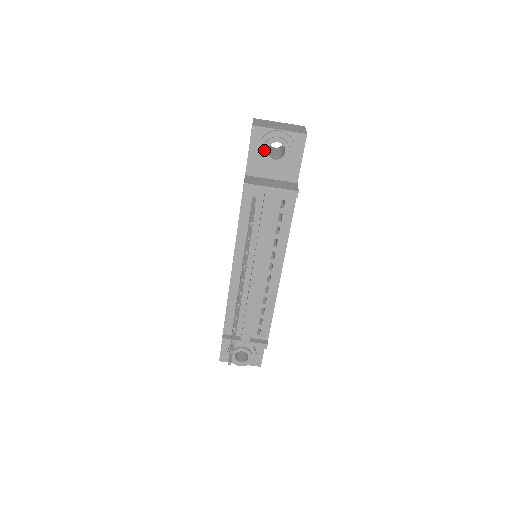
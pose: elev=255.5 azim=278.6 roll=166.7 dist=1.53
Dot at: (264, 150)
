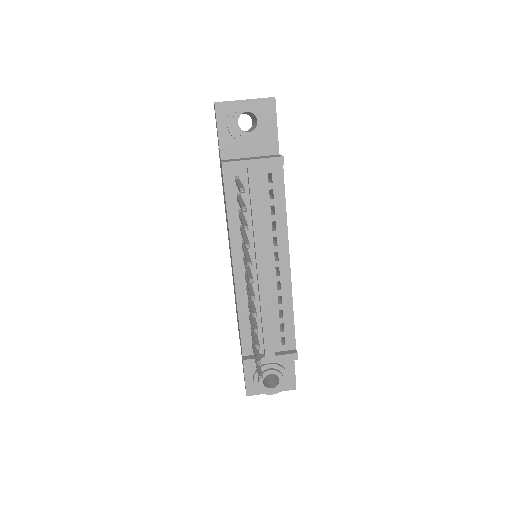
Dot at: (234, 124)
